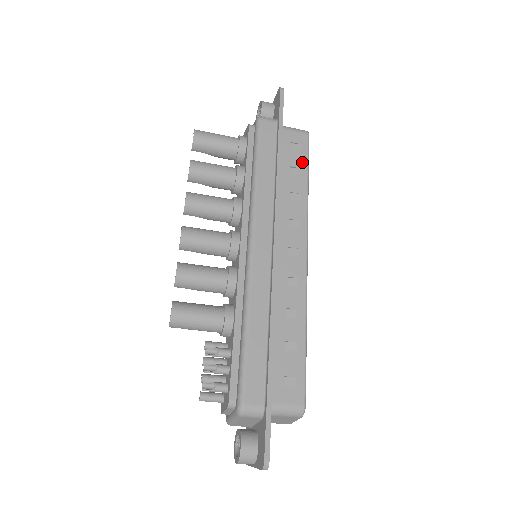
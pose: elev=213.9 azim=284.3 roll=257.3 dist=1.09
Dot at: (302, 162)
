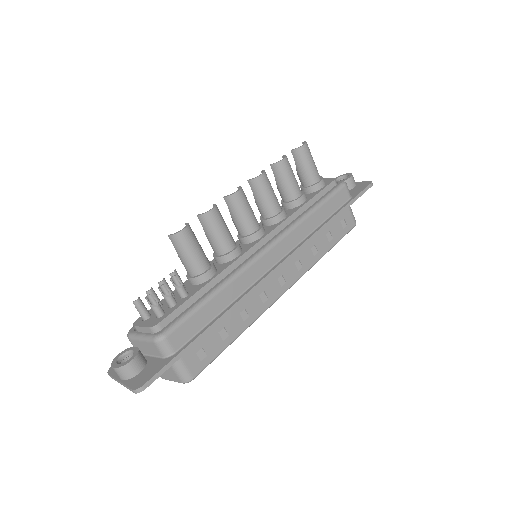
Dot at: (337, 236)
